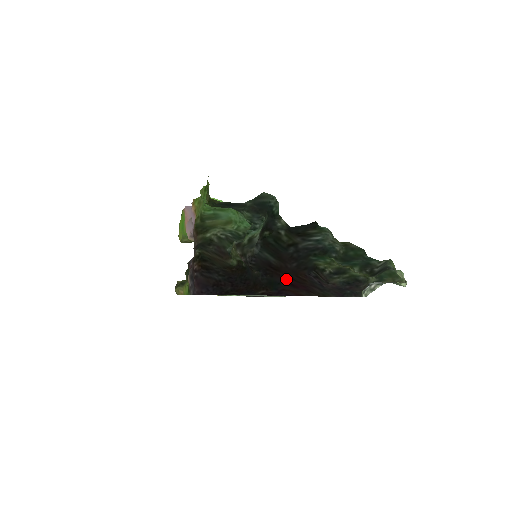
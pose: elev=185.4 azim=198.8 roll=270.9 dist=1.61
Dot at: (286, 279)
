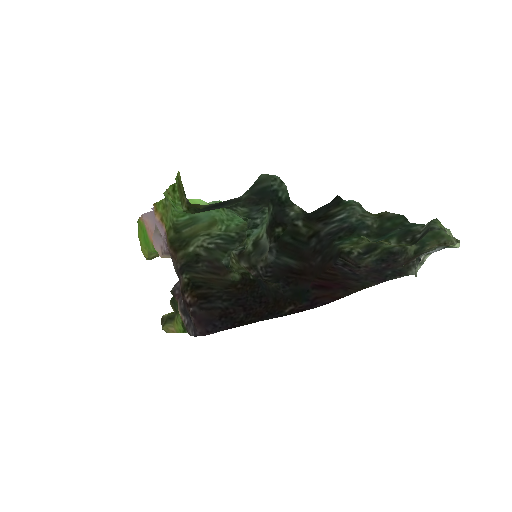
Dot at: (315, 282)
